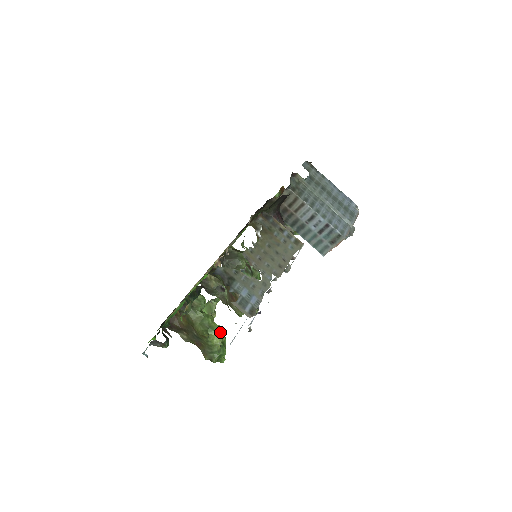
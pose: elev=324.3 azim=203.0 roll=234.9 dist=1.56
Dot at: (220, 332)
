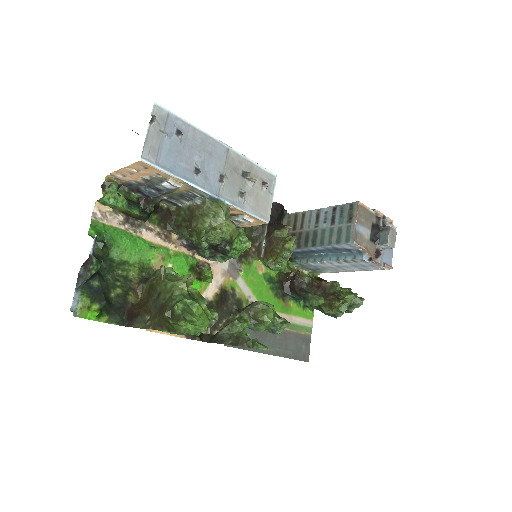
Dot at: (186, 275)
